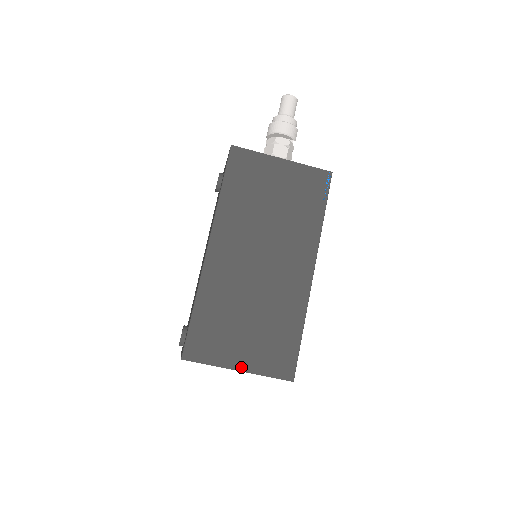
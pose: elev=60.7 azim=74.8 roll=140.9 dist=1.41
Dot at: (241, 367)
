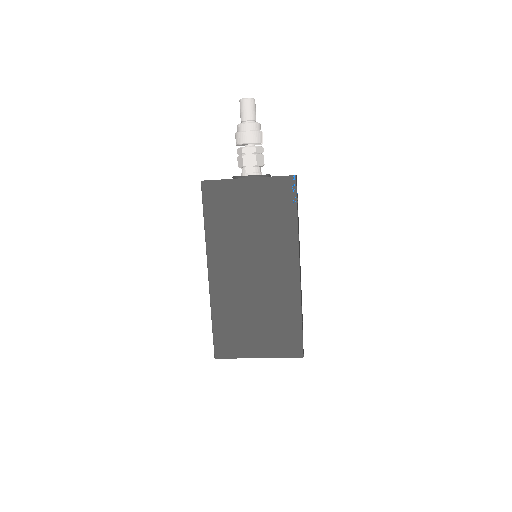
Dot at: (260, 355)
